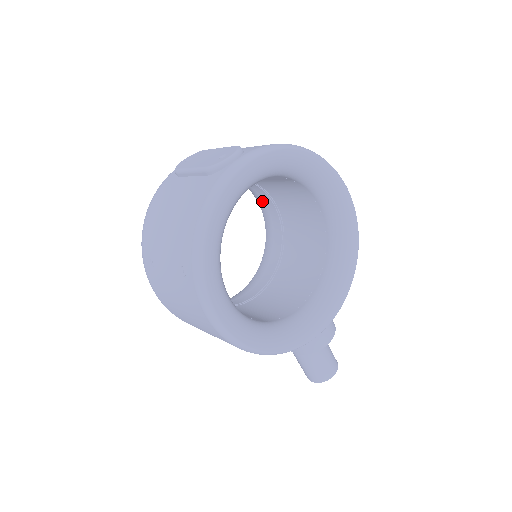
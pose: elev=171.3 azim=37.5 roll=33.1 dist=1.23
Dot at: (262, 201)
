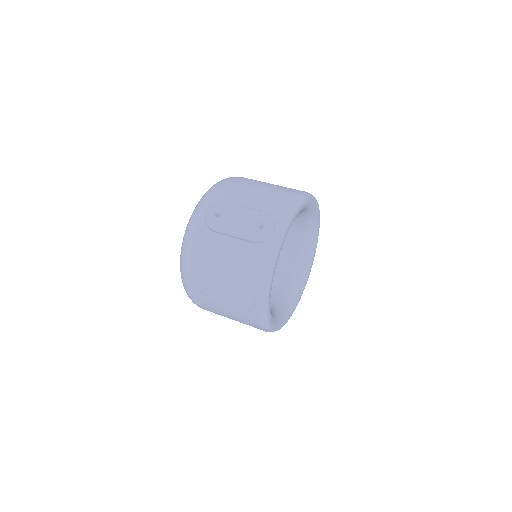
Dot at: occluded
